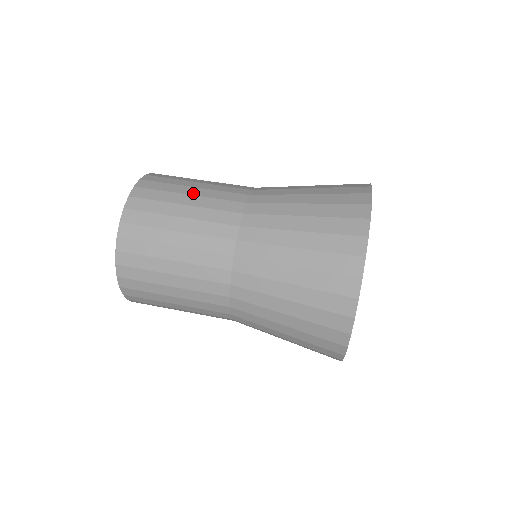
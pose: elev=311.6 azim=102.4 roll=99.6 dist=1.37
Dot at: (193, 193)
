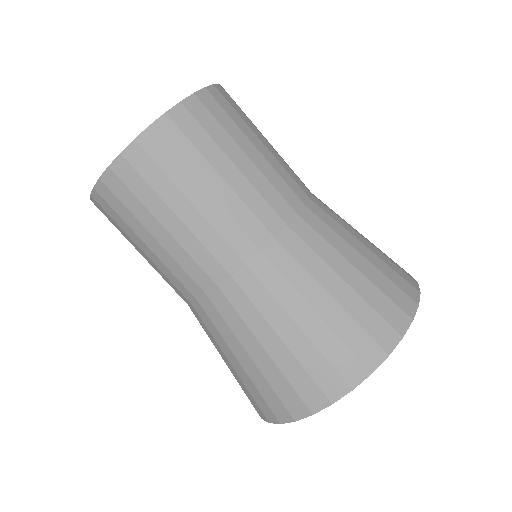
Dot at: (183, 217)
